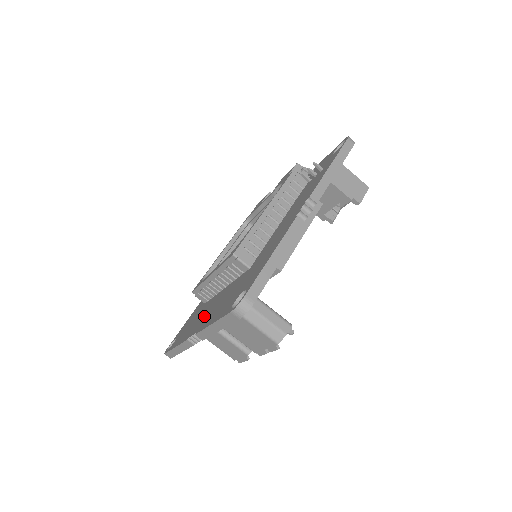
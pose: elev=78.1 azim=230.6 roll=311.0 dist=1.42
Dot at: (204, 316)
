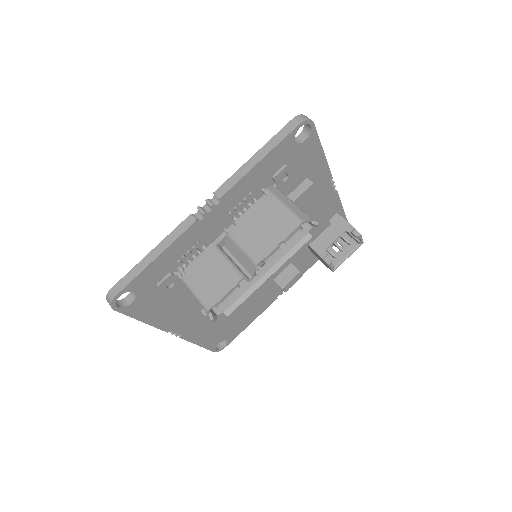
Dot at: occluded
